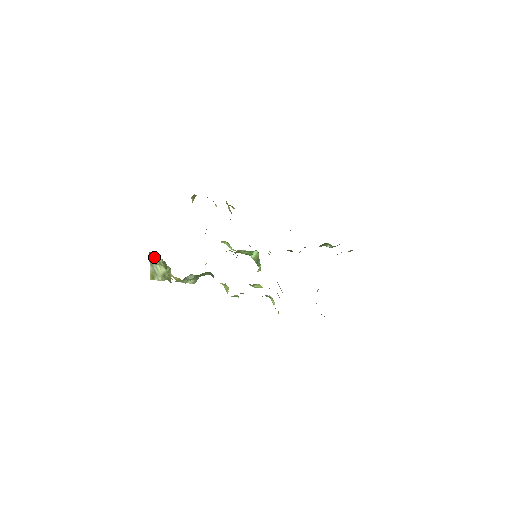
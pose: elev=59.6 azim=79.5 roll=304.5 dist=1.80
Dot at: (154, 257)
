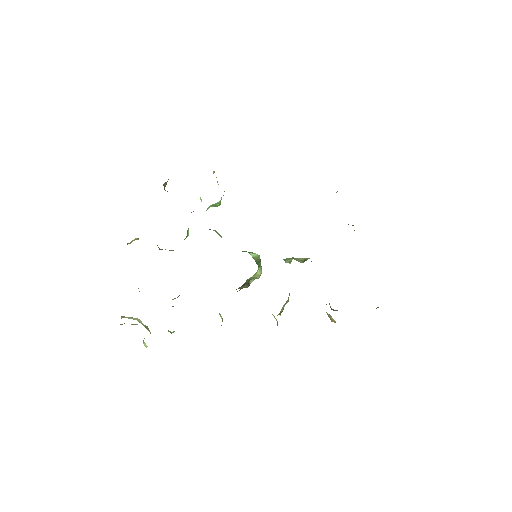
Dot at: occluded
